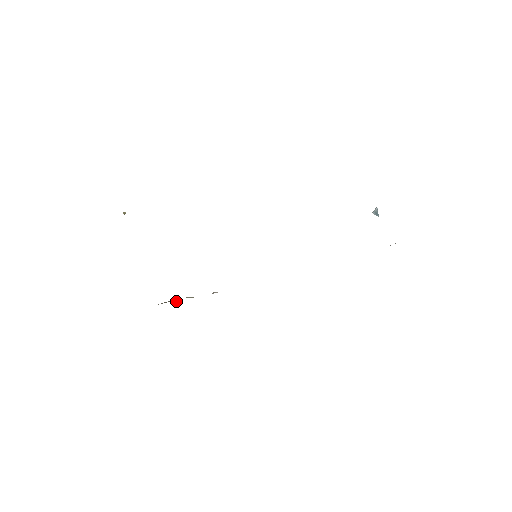
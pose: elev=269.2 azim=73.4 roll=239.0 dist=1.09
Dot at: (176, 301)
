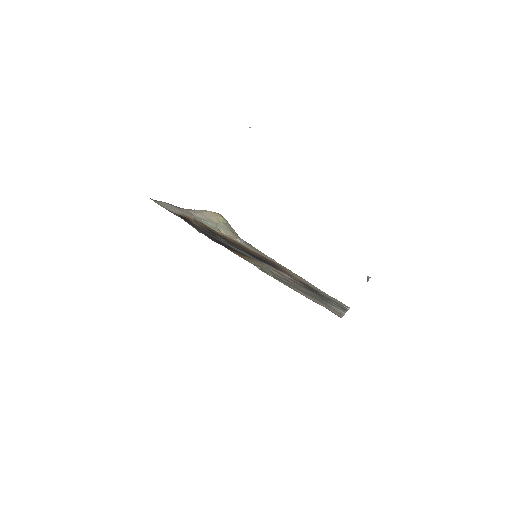
Dot at: (221, 221)
